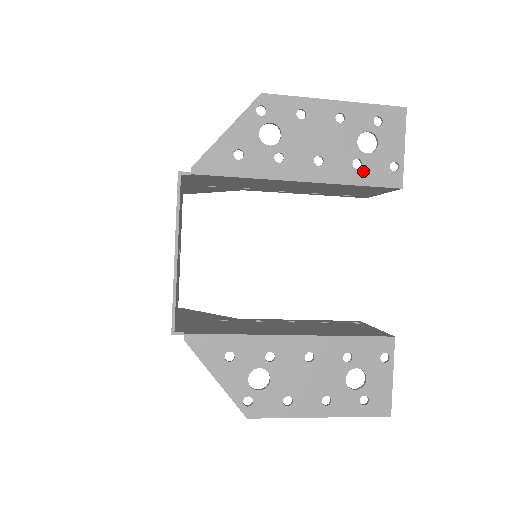
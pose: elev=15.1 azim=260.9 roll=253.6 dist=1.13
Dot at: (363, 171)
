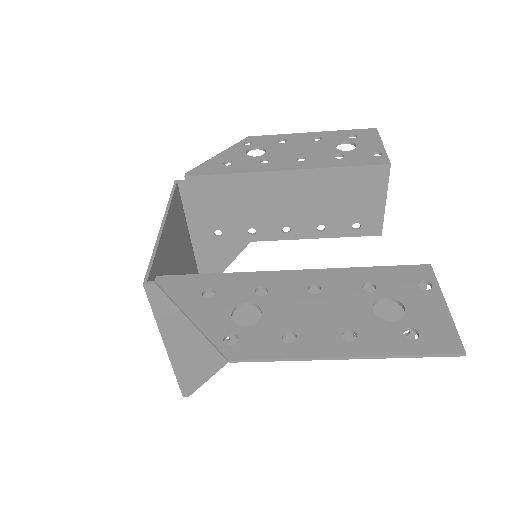
Dot at: (346, 159)
